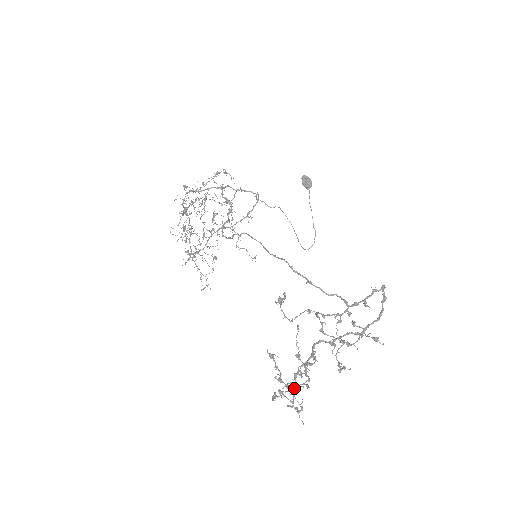
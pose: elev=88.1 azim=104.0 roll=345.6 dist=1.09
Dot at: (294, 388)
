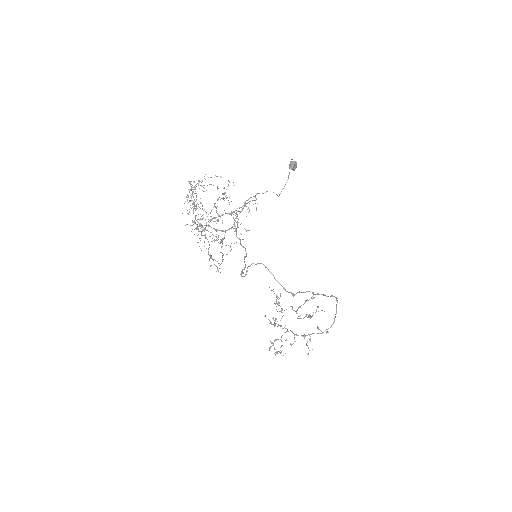
Dot at: (281, 346)
